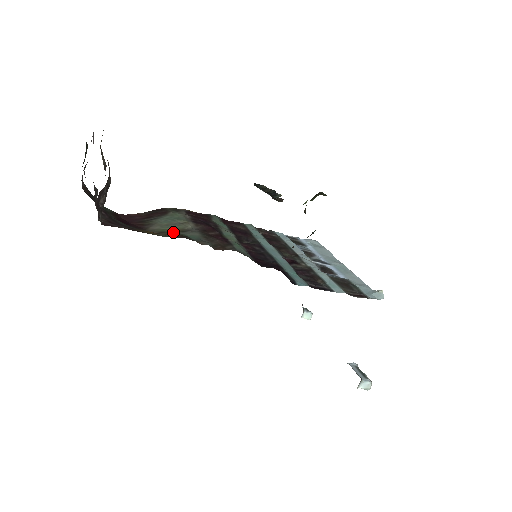
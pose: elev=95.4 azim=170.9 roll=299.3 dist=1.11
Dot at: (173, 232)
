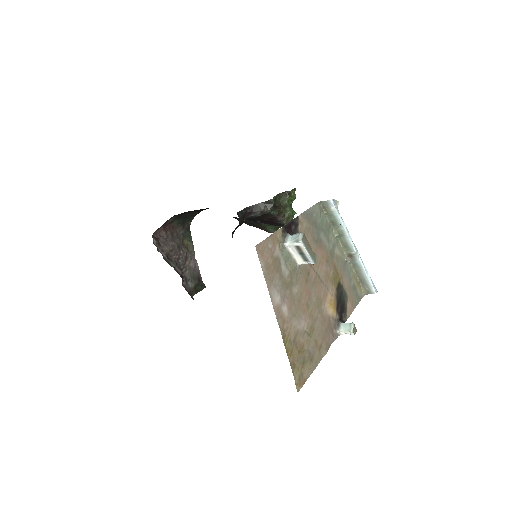
Dot at: occluded
